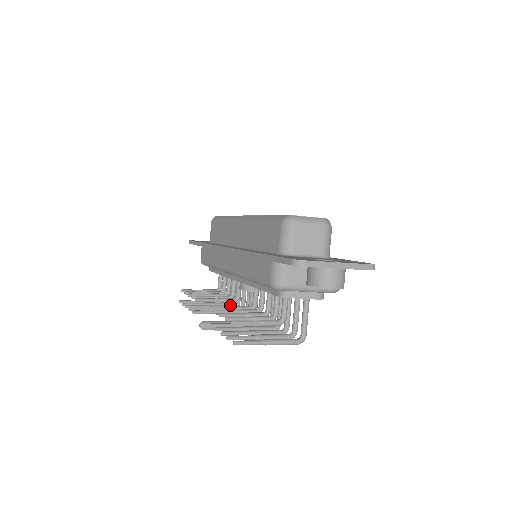
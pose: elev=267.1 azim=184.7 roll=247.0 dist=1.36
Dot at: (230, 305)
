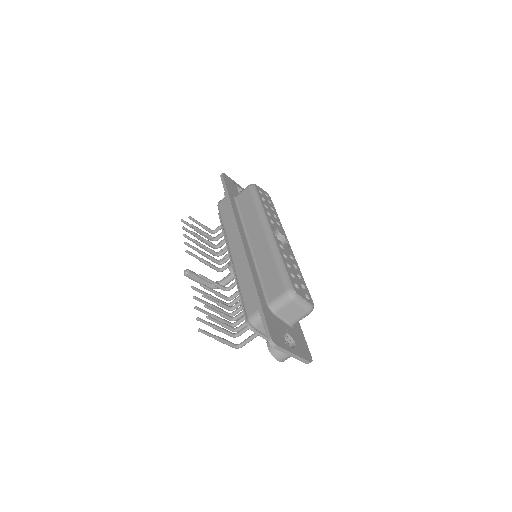
Dot at: occluded
